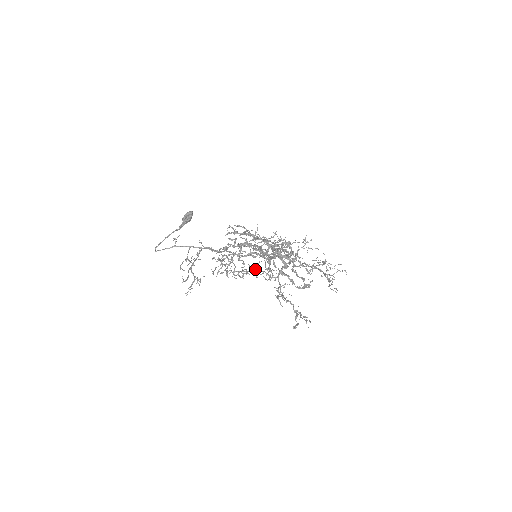
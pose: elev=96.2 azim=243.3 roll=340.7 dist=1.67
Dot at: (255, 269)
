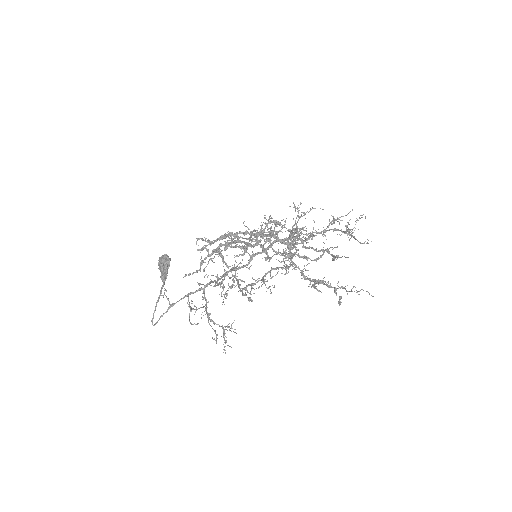
Dot at: occluded
